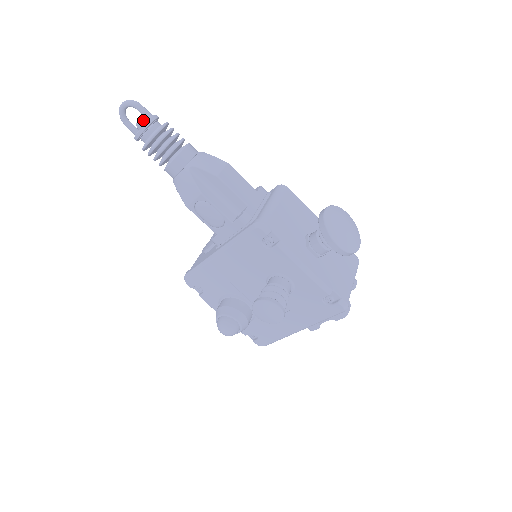
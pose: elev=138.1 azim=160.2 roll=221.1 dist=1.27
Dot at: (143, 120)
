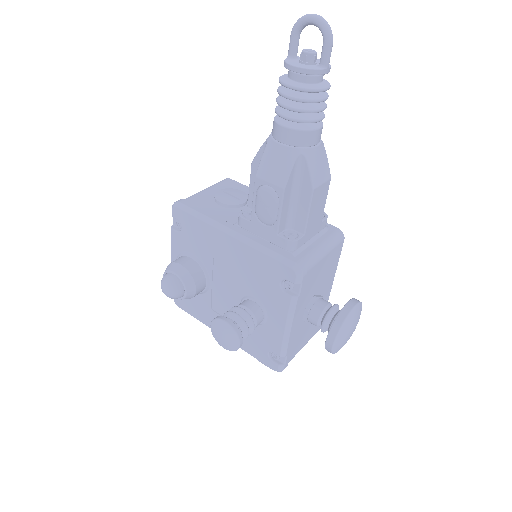
Dot at: (315, 57)
